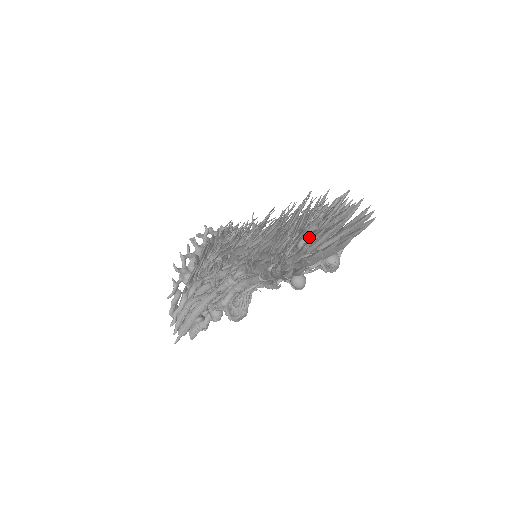
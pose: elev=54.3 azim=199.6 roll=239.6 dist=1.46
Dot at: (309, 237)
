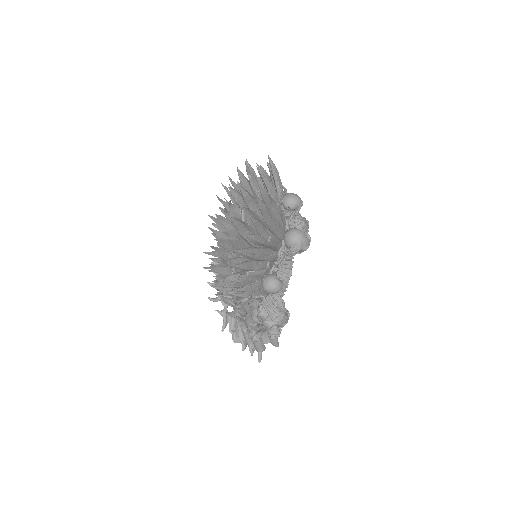
Dot at: occluded
